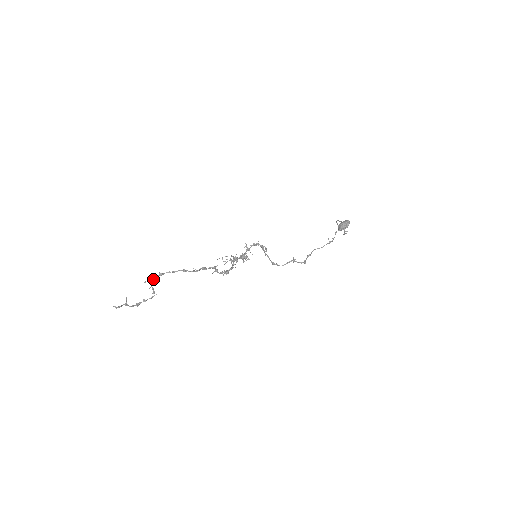
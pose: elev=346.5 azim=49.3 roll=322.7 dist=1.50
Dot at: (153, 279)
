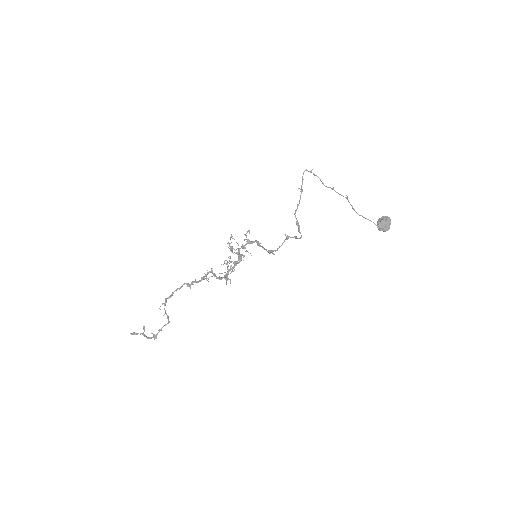
Dot at: (165, 302)
